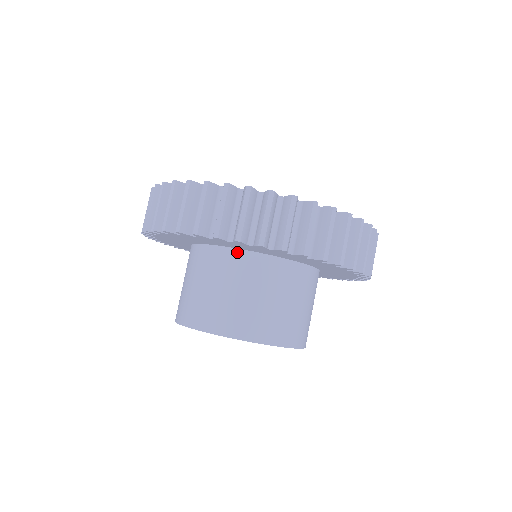
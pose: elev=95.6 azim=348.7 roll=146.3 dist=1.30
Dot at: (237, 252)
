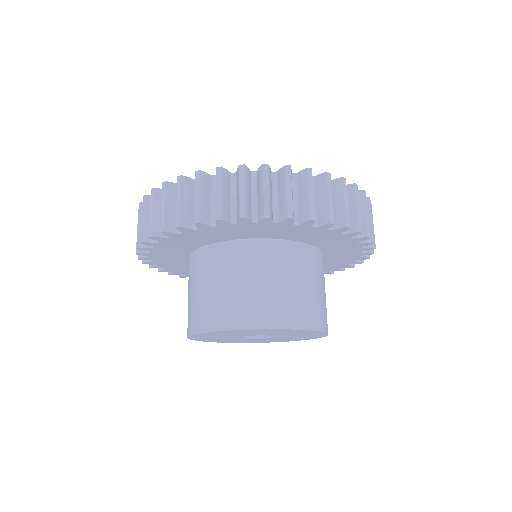
Dot at: (229, 244)
